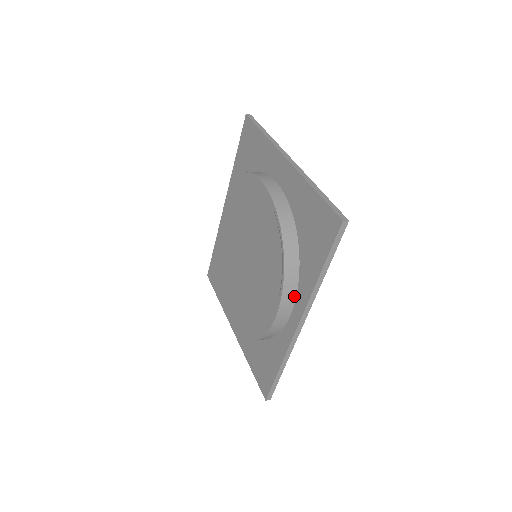
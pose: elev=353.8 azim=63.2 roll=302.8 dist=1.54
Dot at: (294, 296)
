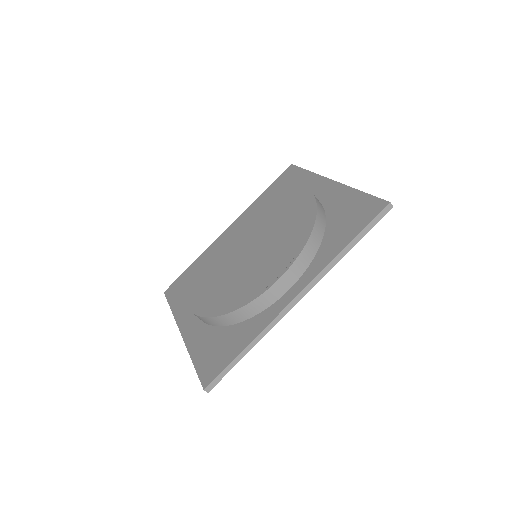
Dot at: (303, 270)
